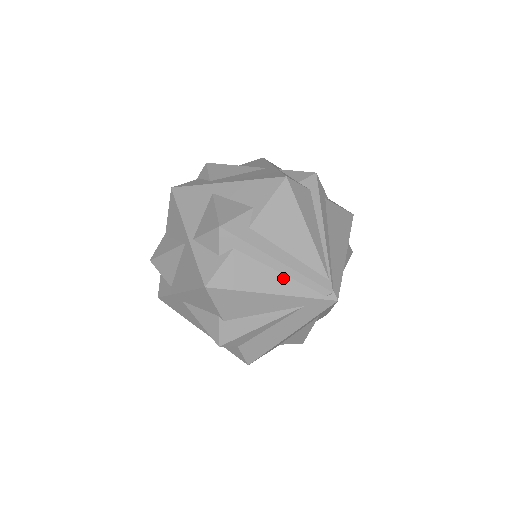
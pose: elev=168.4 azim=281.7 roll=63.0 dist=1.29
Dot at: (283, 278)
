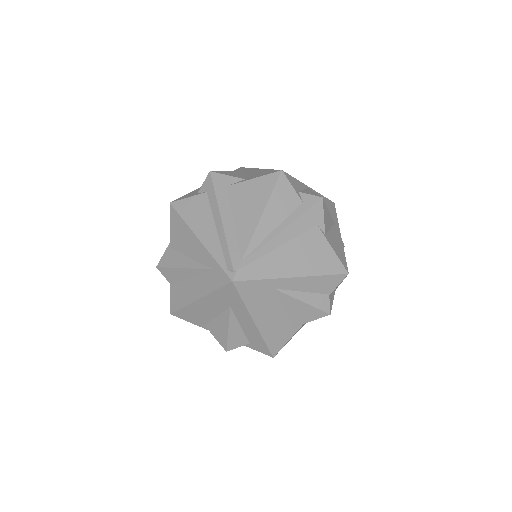
Dot at: (214, 234)
